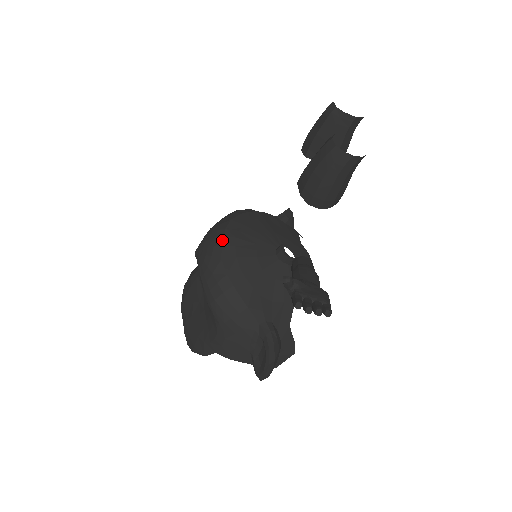
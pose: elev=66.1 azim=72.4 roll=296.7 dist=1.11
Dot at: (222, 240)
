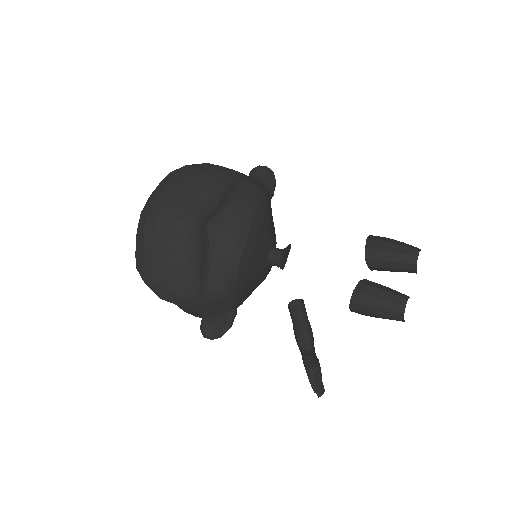
Dot at: (246, 243)
